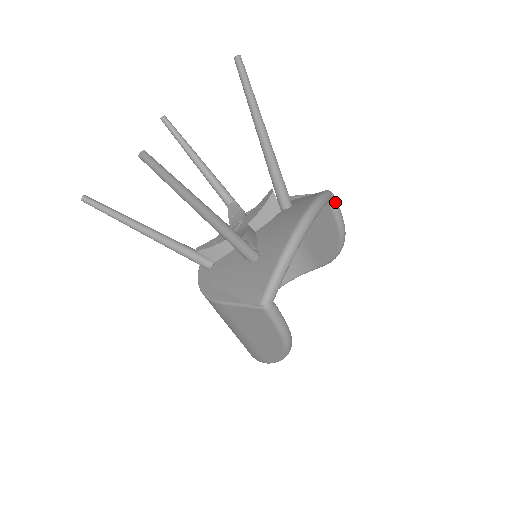
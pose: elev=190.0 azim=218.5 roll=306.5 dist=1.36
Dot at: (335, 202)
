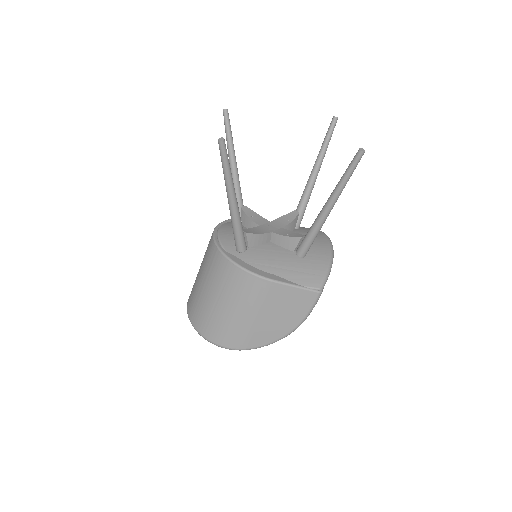
Dot at: occluded
